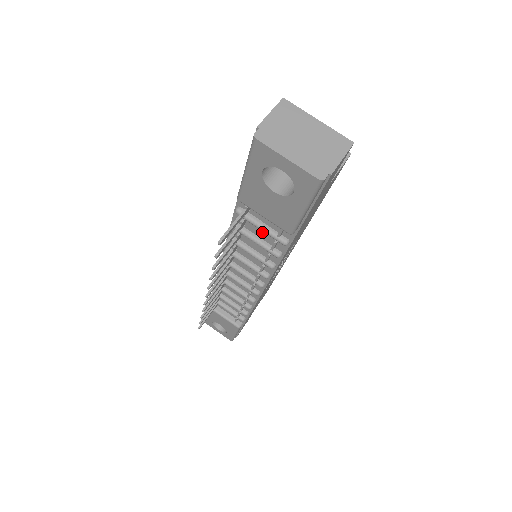
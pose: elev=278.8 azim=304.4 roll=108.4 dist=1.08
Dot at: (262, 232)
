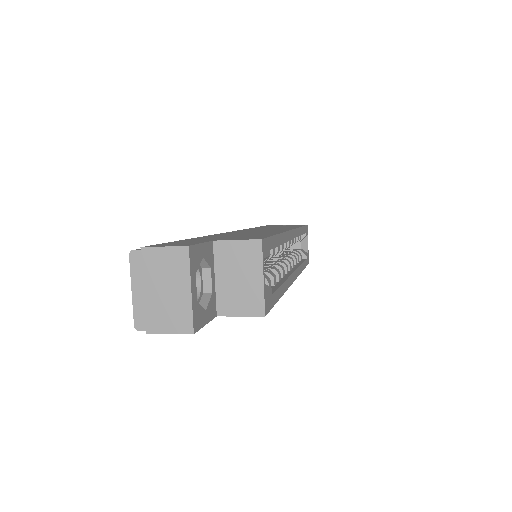
Dot at: occluded
